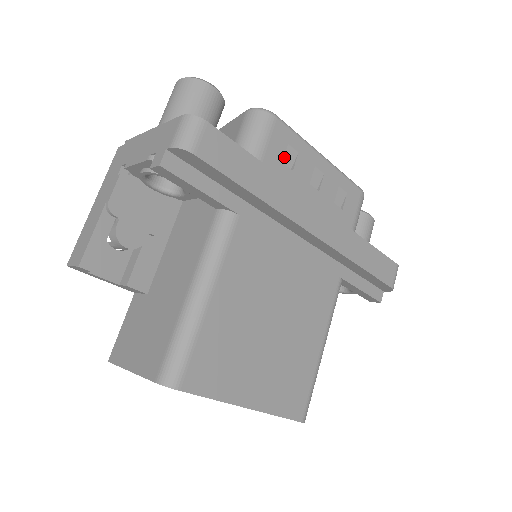
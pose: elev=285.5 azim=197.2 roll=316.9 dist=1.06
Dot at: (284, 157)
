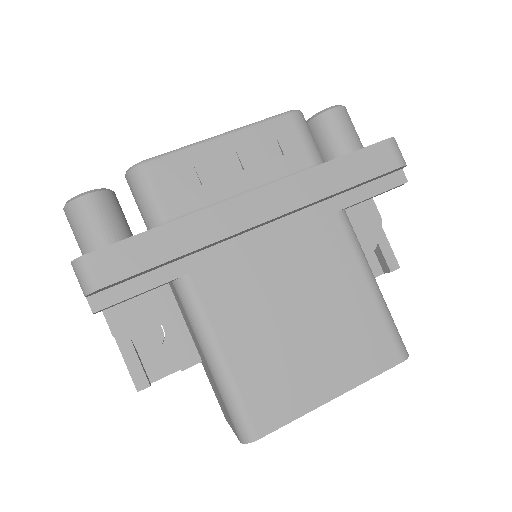
Dot at: (184, 183)
